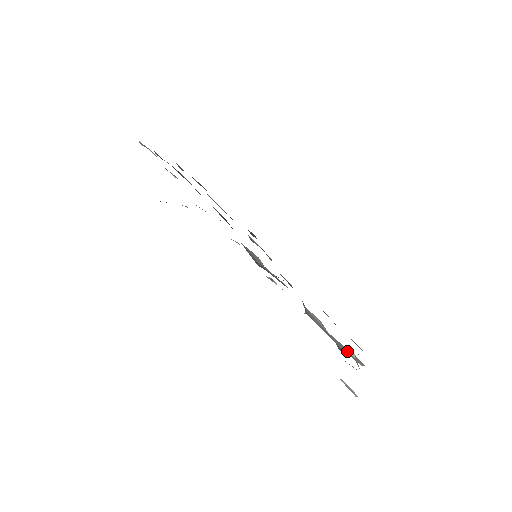
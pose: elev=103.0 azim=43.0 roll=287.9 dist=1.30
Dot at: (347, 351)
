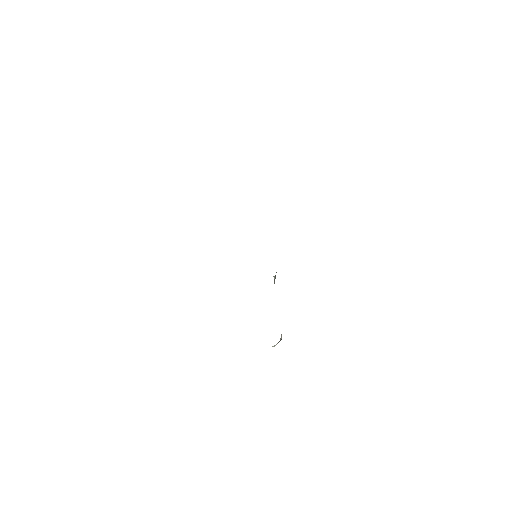
Dot at: occluded
